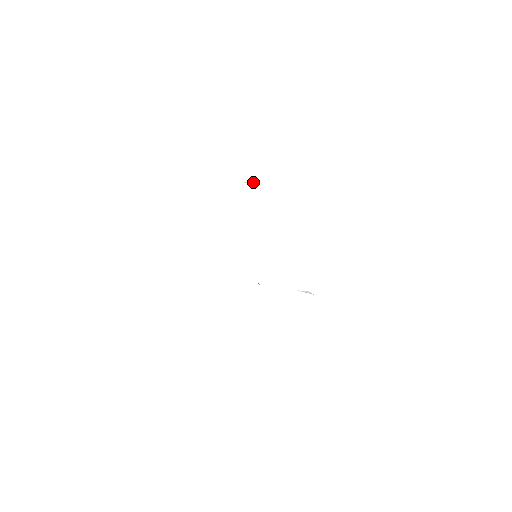
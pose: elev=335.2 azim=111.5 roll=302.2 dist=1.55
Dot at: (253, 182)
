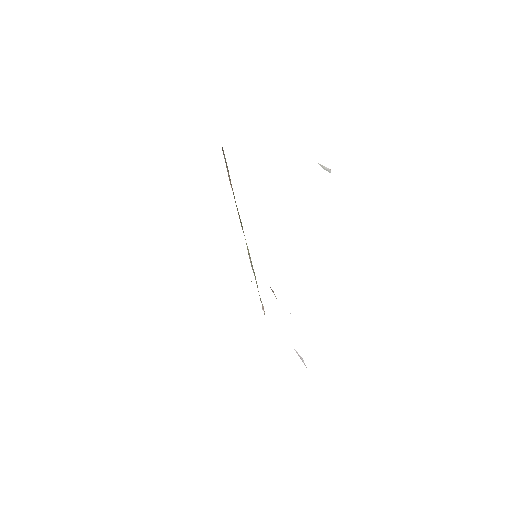
Dot at: (328, 168)
